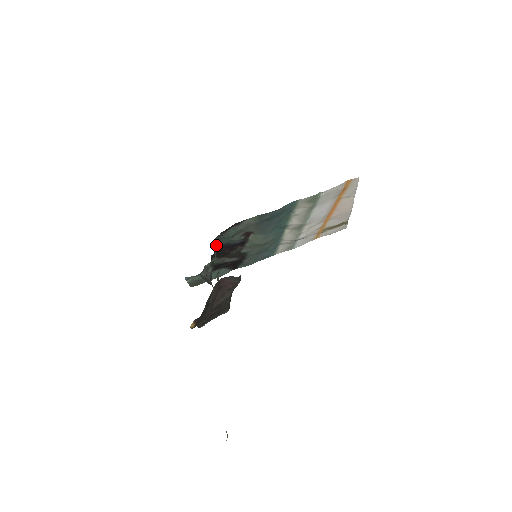
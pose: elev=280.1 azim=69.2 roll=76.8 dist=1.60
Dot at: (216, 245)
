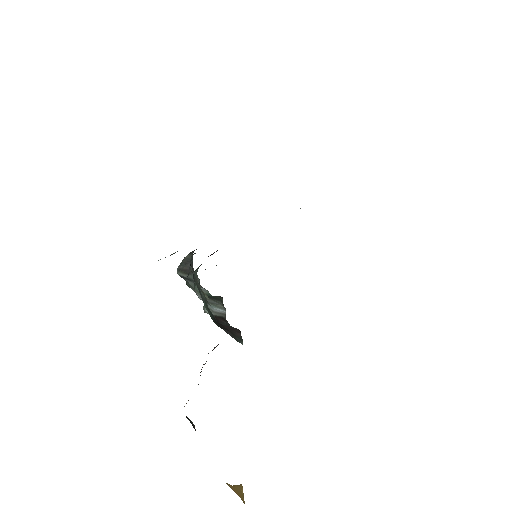
Dot at: (196, 269)
